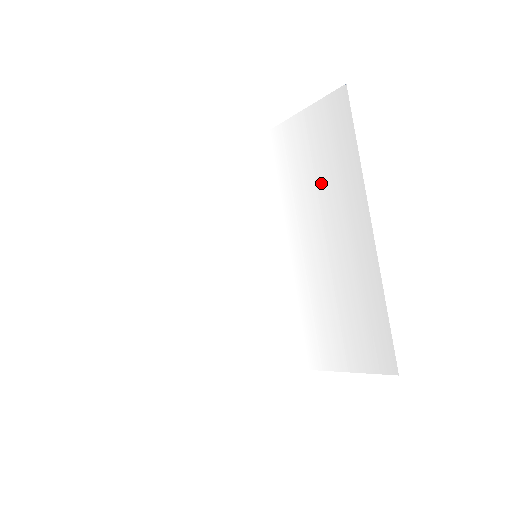
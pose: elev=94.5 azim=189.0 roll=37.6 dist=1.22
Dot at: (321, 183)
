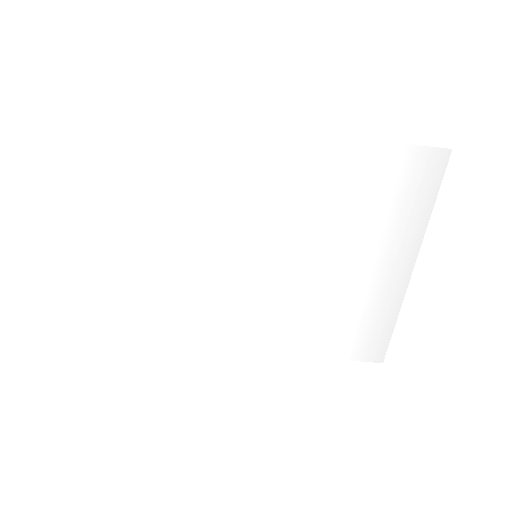
Dot at: (380, 220)
